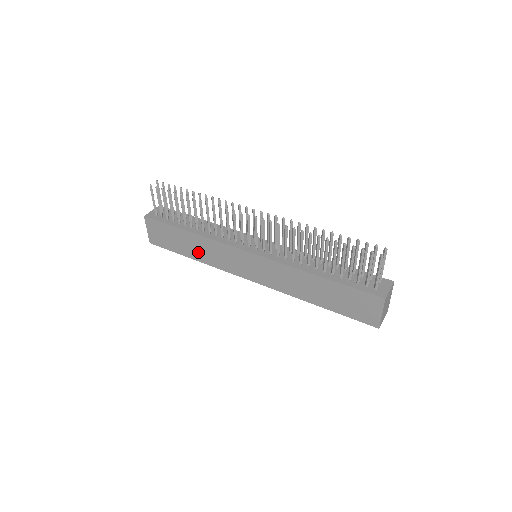
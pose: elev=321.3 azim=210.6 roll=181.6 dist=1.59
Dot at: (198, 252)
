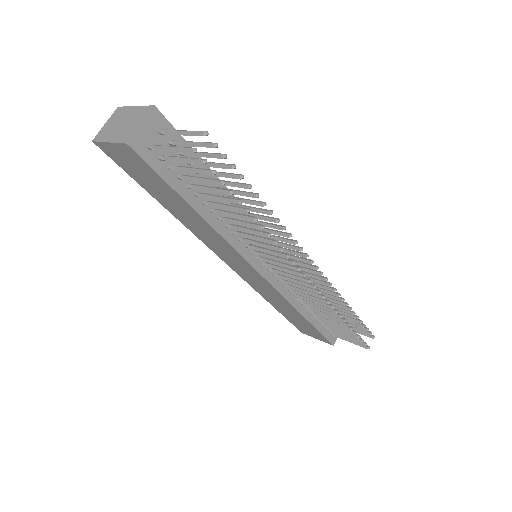
Dot at: (185, 218)
